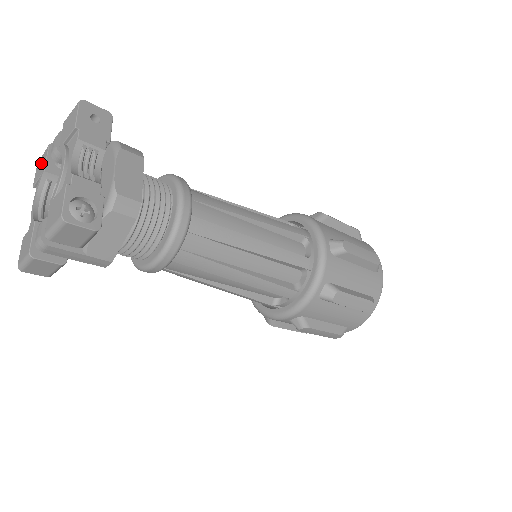
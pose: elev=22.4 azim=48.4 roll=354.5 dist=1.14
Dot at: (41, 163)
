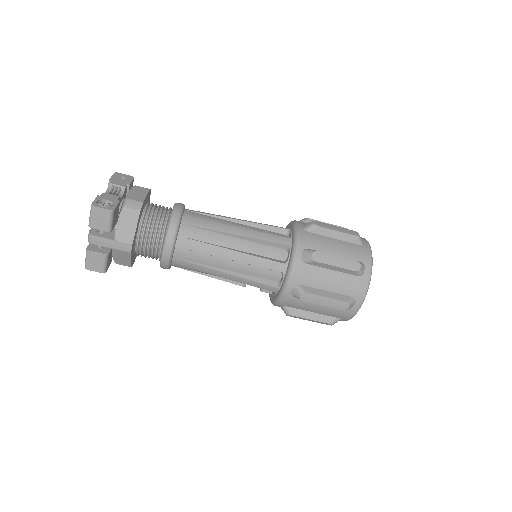
Dot at: occluded
